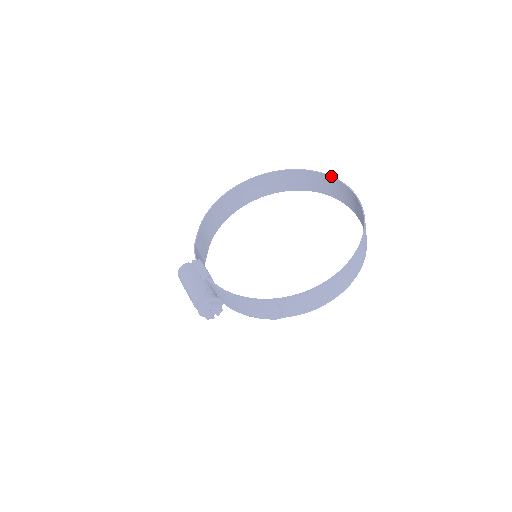
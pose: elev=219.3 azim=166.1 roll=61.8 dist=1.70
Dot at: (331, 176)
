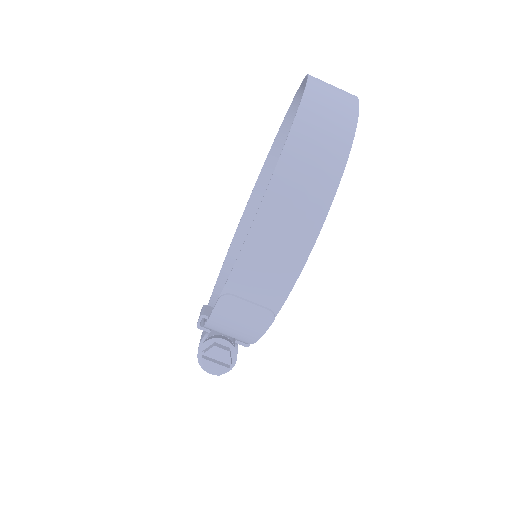
Dot at: (297, 90)
